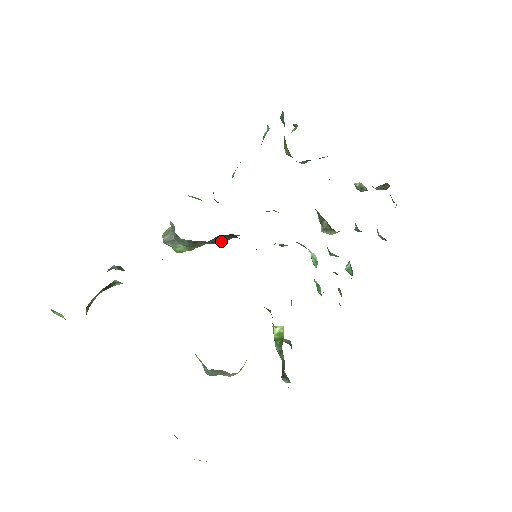
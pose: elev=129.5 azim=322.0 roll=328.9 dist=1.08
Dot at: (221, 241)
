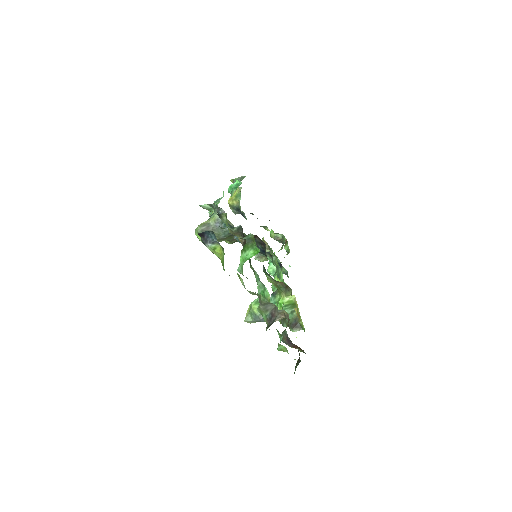
Dot at: (236, 241)
